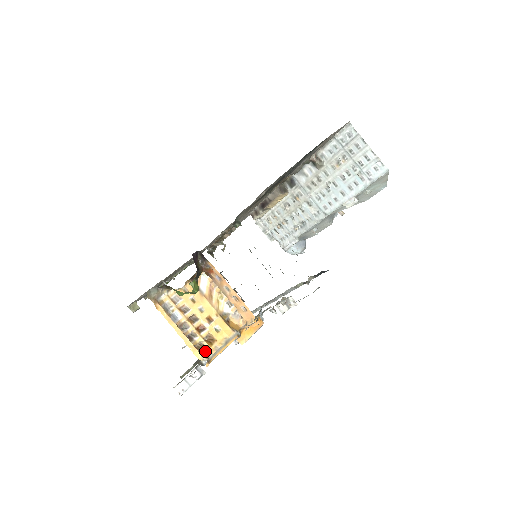
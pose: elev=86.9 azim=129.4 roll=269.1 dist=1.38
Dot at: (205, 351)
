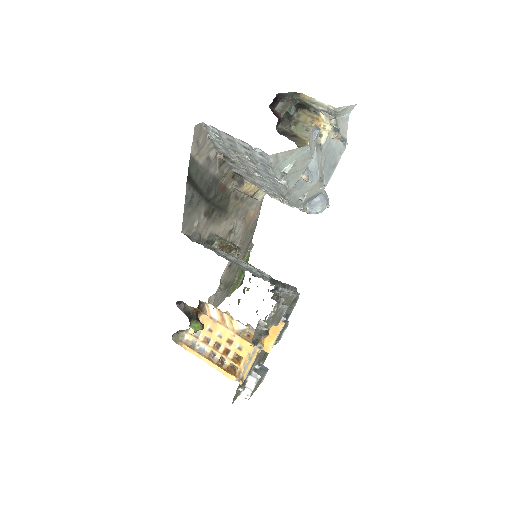
Dot at: (236, 370)
